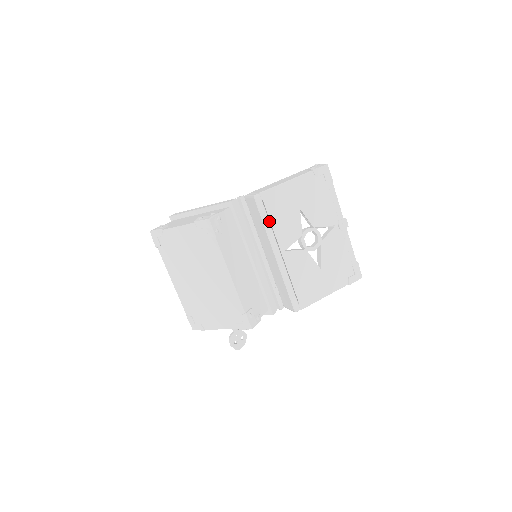
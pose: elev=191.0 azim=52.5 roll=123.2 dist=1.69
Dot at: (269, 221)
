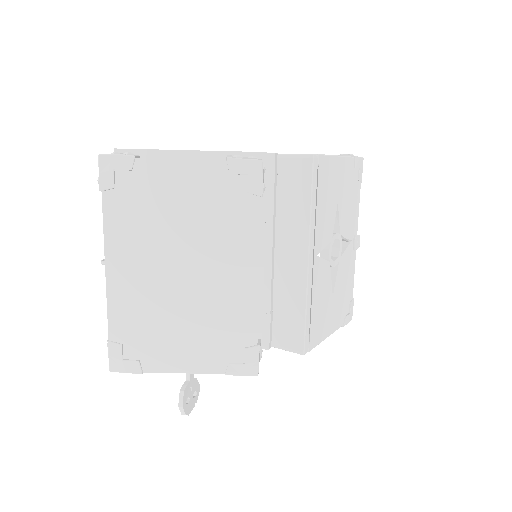
Dot at: occluded
